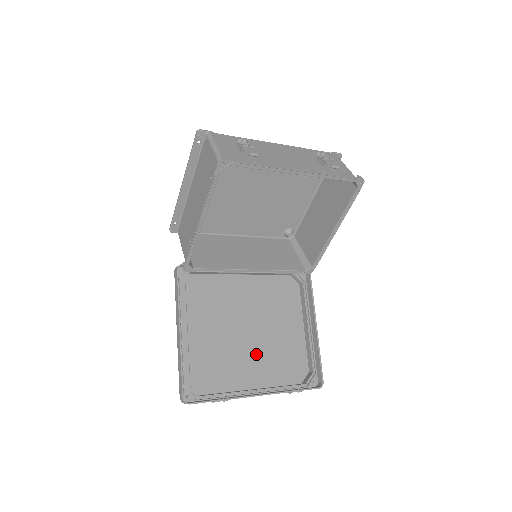
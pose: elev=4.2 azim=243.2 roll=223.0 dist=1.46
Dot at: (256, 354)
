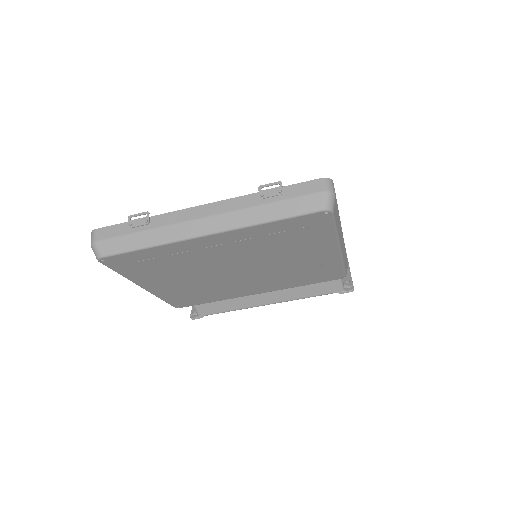
Dot at: (238, 252)
